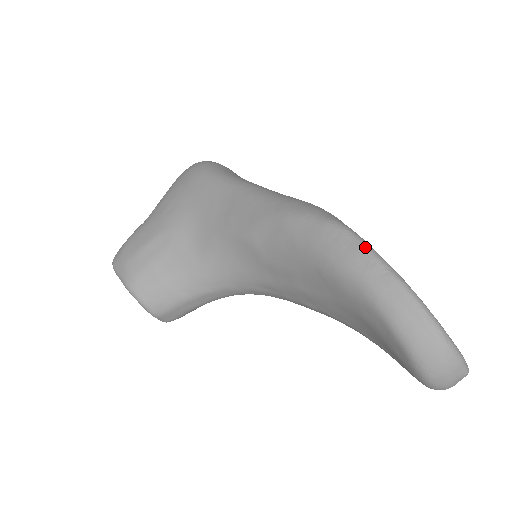
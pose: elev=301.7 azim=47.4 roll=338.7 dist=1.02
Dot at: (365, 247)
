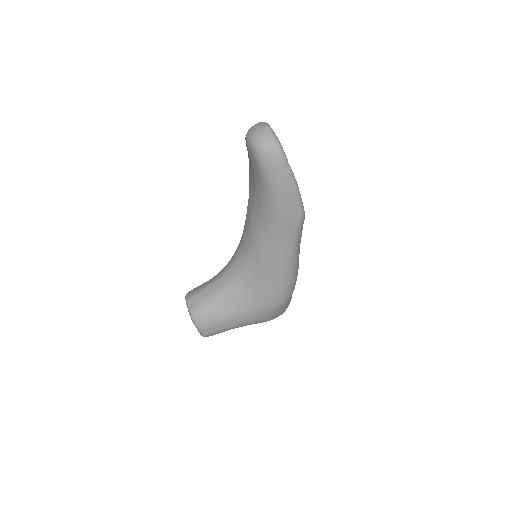
Dot at: occluded
